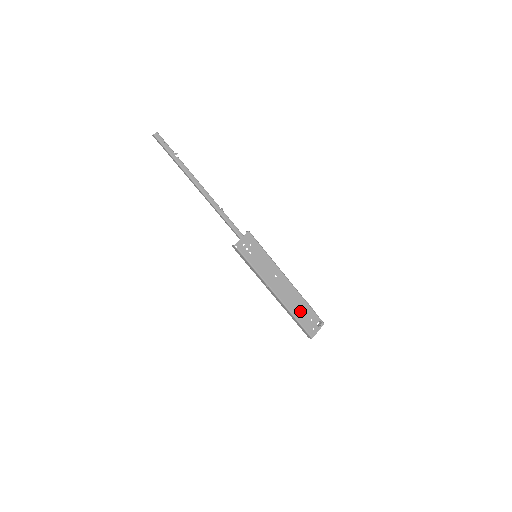
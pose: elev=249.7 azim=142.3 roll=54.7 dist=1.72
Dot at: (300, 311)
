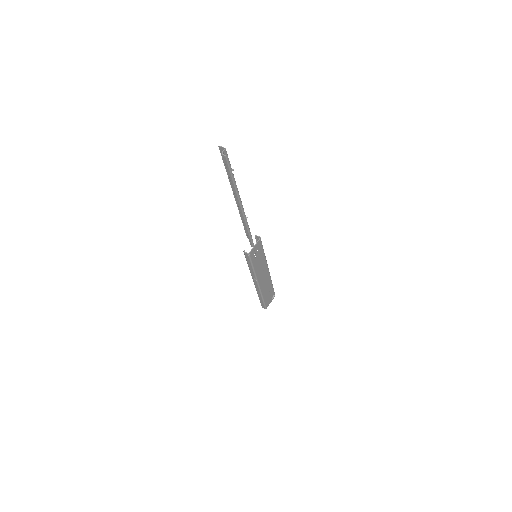
Dot at: (267, 292)
